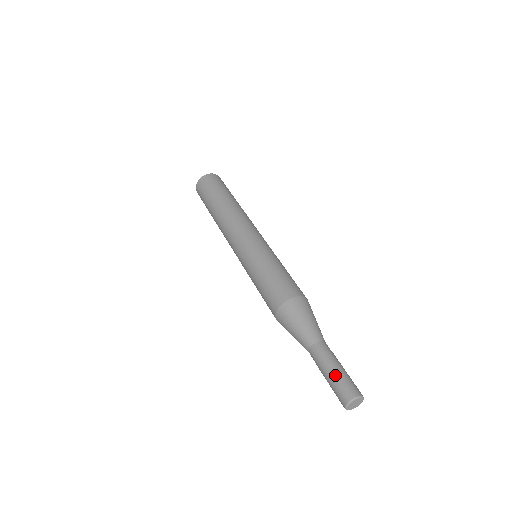
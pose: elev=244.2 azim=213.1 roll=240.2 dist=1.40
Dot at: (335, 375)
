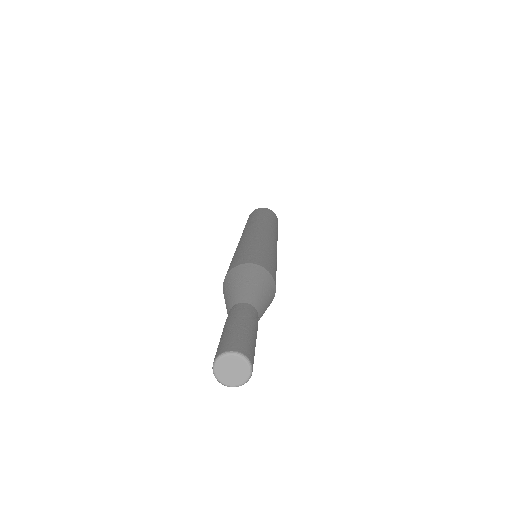
Dot at: (222, 334)
